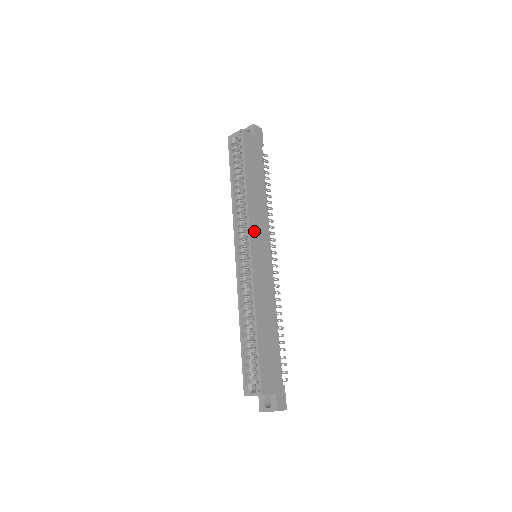
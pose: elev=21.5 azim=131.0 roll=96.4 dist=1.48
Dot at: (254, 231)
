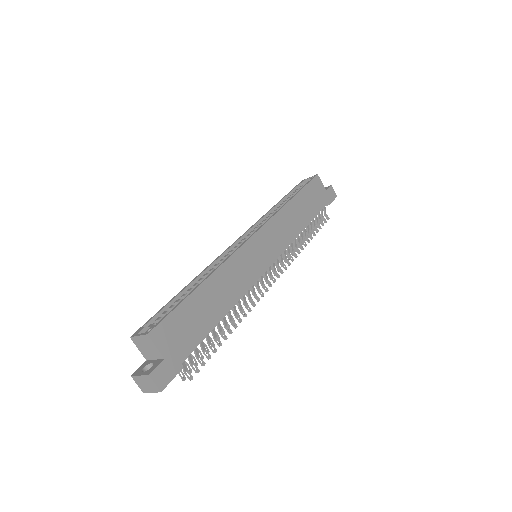
Dot at: (269, 229)
